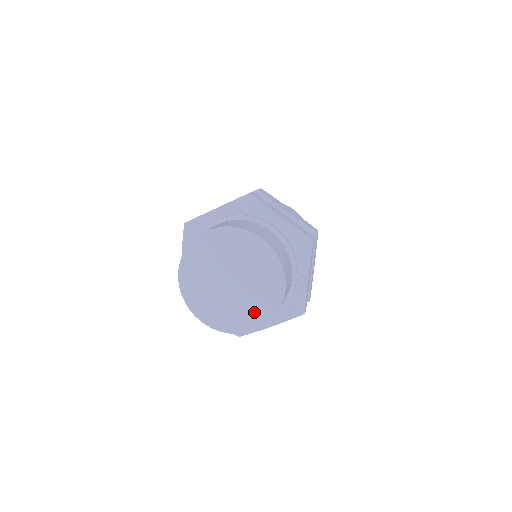
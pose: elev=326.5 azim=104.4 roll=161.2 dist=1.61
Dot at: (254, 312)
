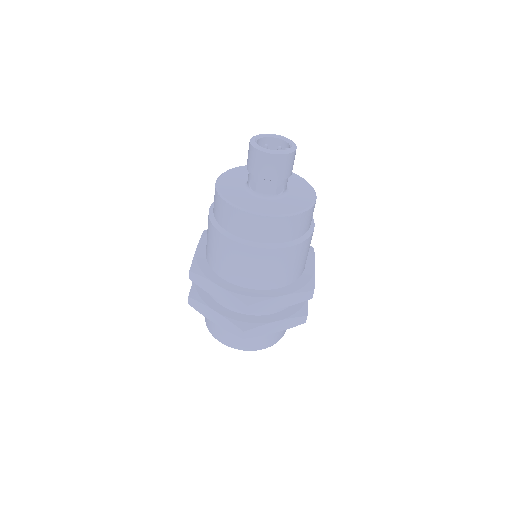
Dot at: occluded
